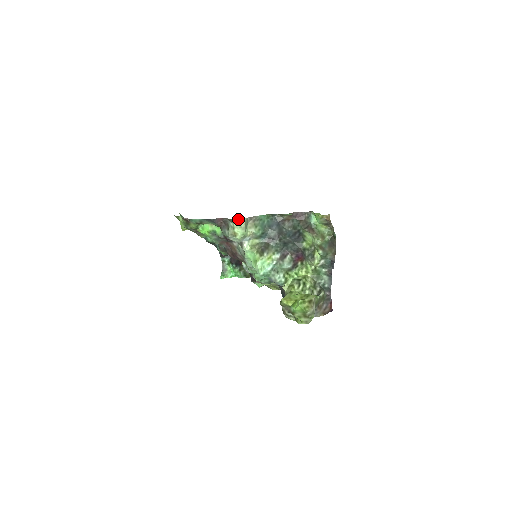
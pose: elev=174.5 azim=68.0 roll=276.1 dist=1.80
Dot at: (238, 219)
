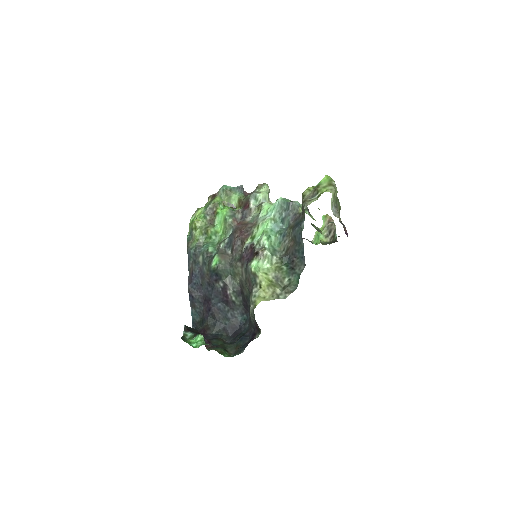
Dot at: (266, 184)
